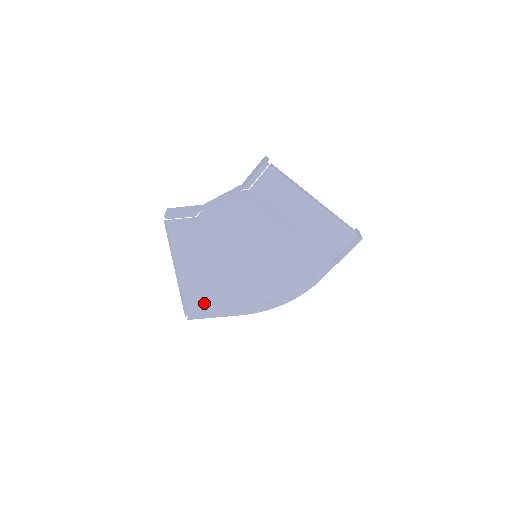
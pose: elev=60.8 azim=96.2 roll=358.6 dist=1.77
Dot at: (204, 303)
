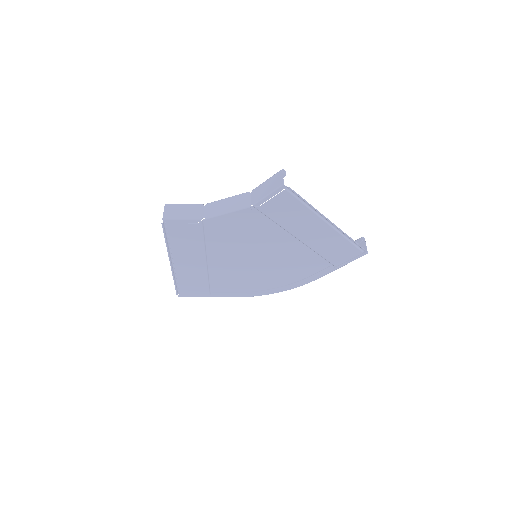
Dot at: (197, 287)
